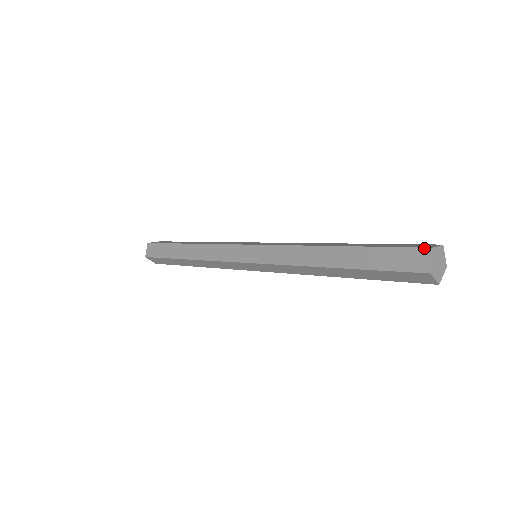
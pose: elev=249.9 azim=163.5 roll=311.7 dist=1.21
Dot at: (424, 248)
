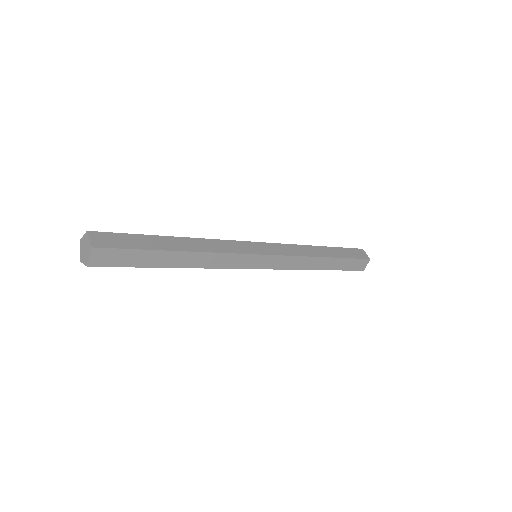
Dot at: (367, 259)
